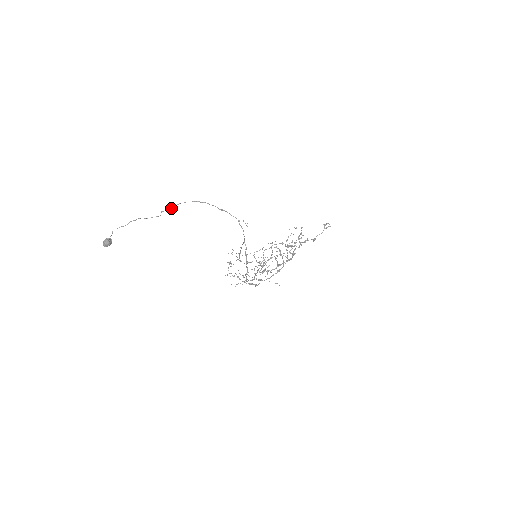
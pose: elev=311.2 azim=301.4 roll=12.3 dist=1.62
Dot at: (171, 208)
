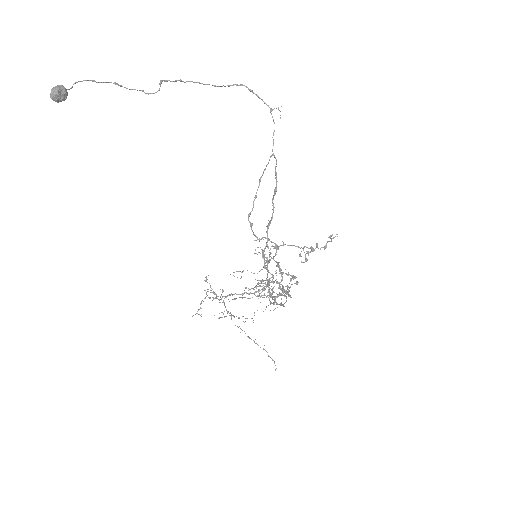
Dot at: (177, 80)
